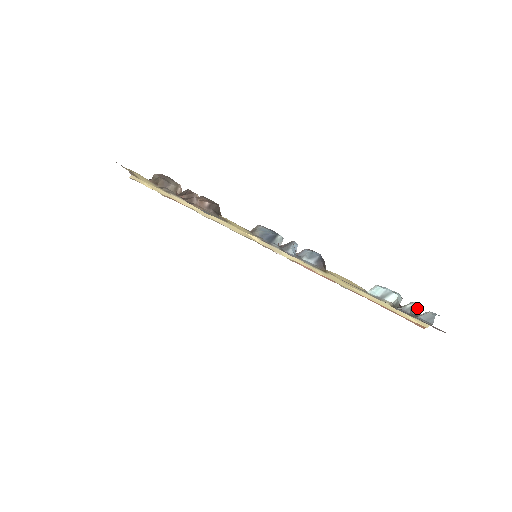
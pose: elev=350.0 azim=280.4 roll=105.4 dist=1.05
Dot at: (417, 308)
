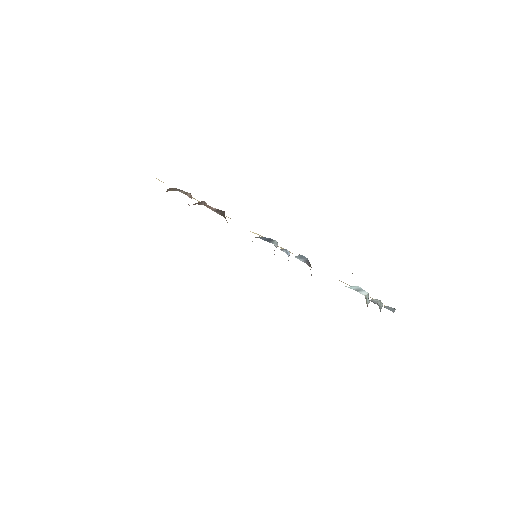
Dot at: (382, 305)
